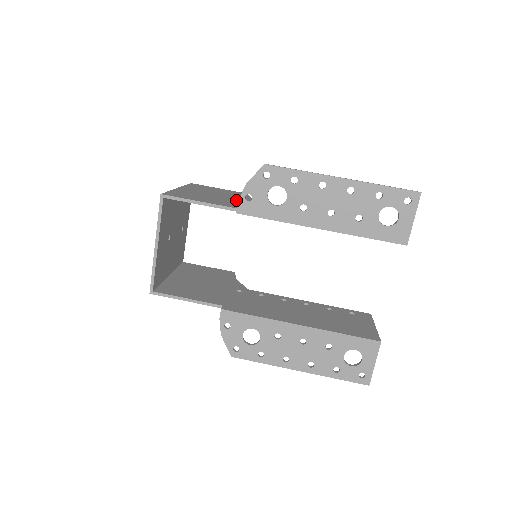
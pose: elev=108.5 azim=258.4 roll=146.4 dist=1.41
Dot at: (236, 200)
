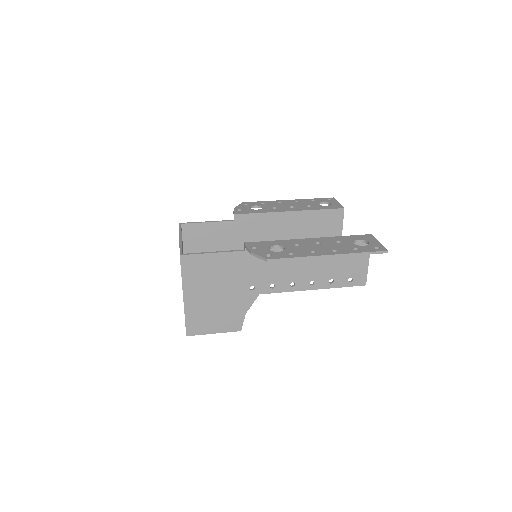
Dot at: occluded
